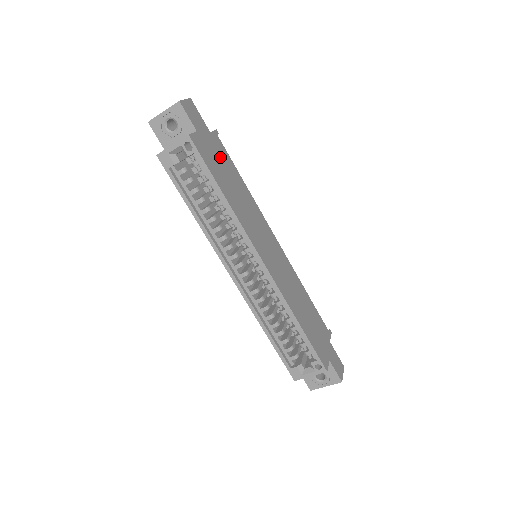
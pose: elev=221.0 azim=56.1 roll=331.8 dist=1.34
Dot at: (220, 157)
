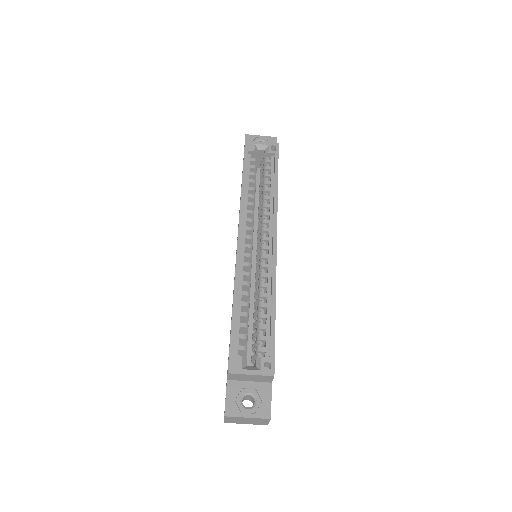
Dot at: occluded
